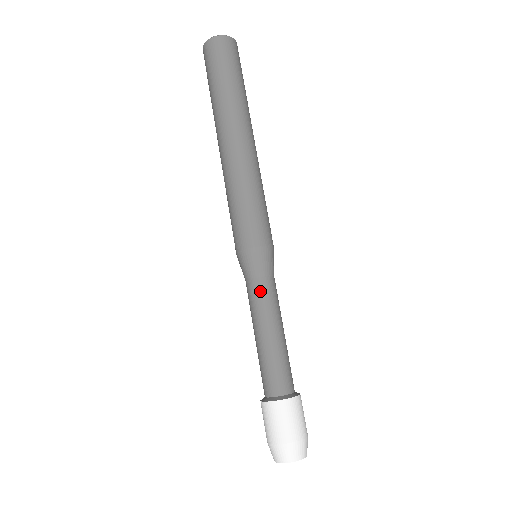
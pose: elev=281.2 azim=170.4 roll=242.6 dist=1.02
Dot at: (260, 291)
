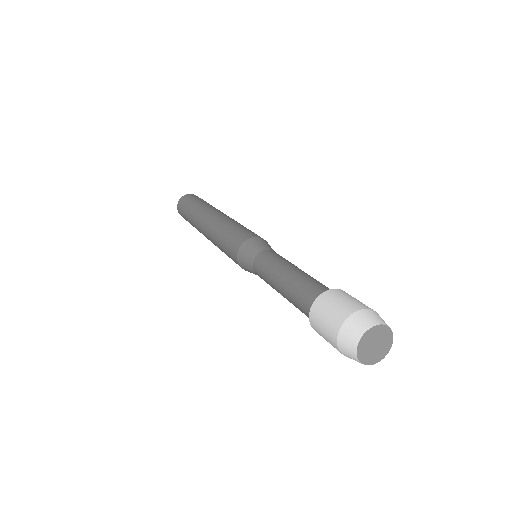
Dot at: (268, 255)
